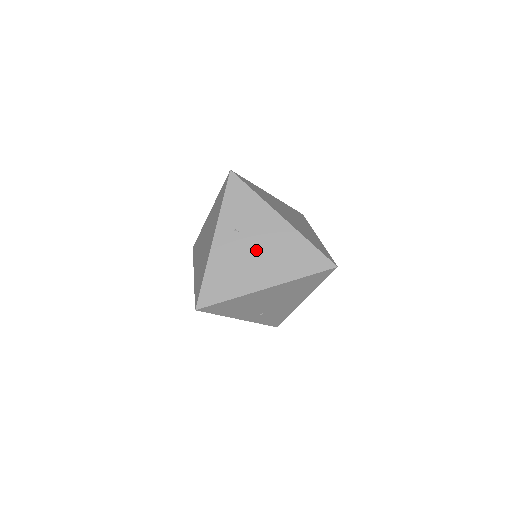
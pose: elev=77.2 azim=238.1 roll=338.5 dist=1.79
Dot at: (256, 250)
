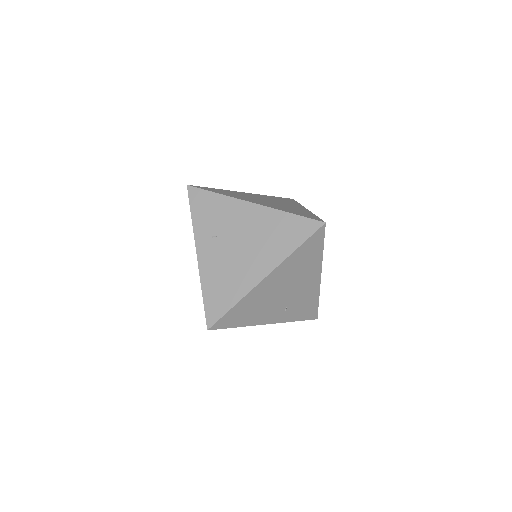
Dot at: (240, 246)
